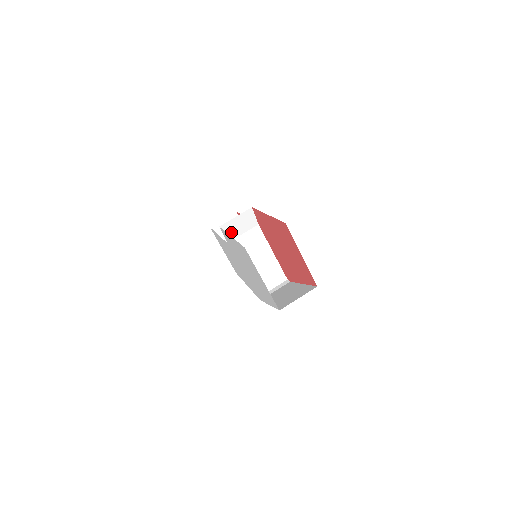
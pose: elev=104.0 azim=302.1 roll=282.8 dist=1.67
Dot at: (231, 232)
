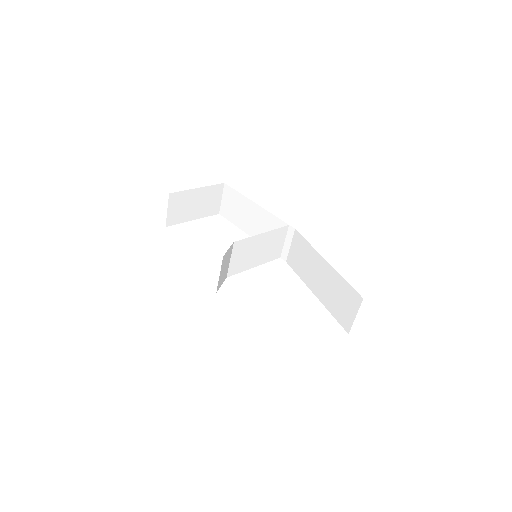
Dot at: (223, 276)
